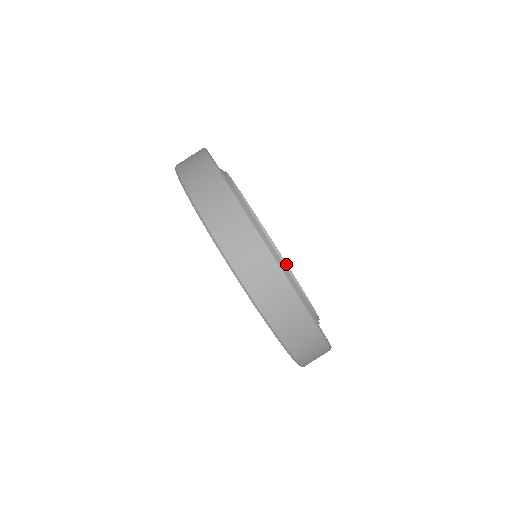
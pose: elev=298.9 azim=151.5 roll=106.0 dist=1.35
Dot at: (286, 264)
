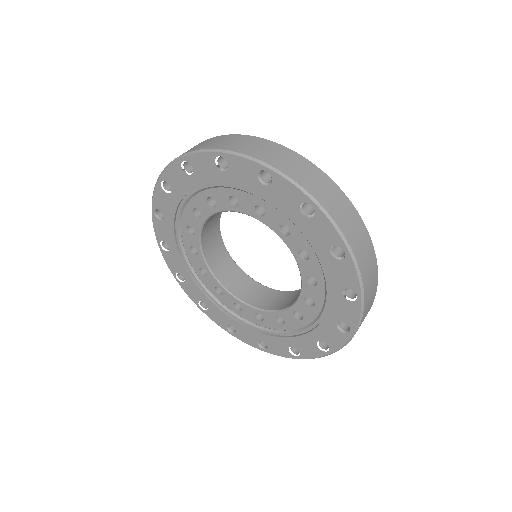
Dot at: occluded
